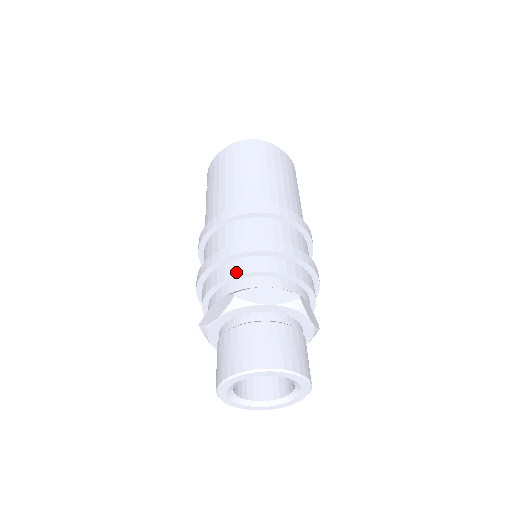
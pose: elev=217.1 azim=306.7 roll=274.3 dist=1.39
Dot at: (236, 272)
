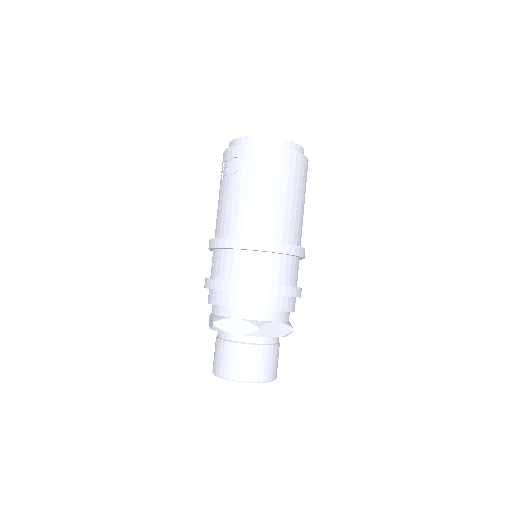
Dot at: (262, 308)
